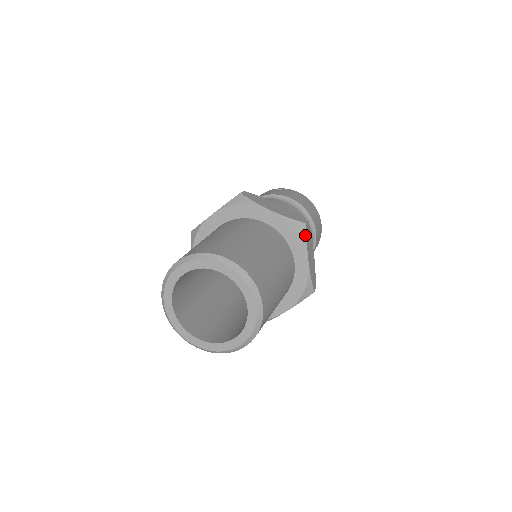
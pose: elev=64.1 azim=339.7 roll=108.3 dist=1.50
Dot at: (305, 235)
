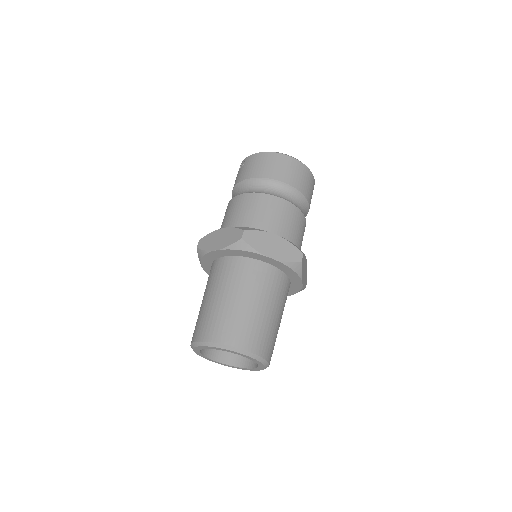
Dot at: (249, 246)
